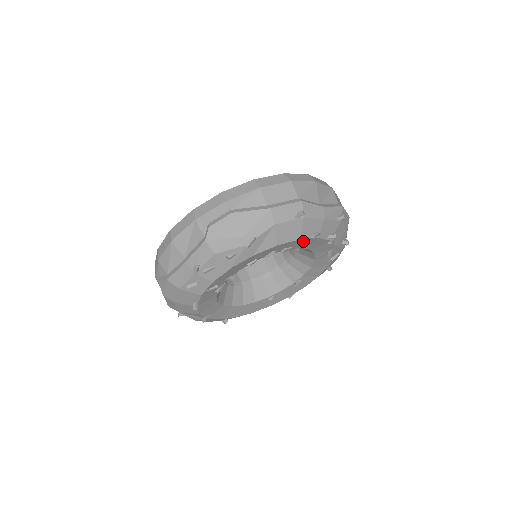
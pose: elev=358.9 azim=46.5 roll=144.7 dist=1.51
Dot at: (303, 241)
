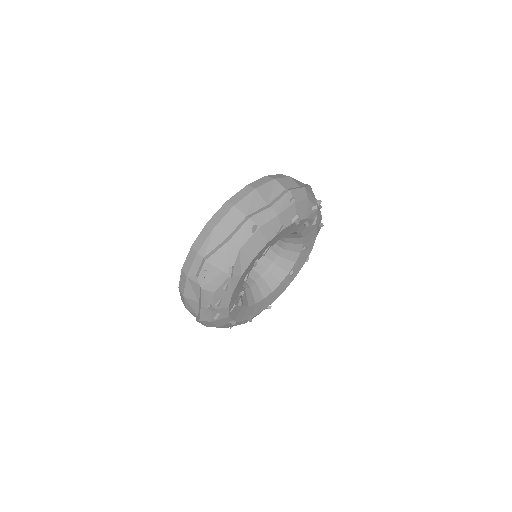
Dot at: (273, 240)
